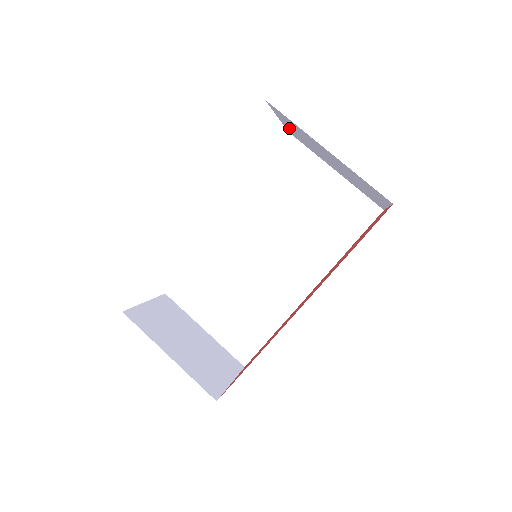
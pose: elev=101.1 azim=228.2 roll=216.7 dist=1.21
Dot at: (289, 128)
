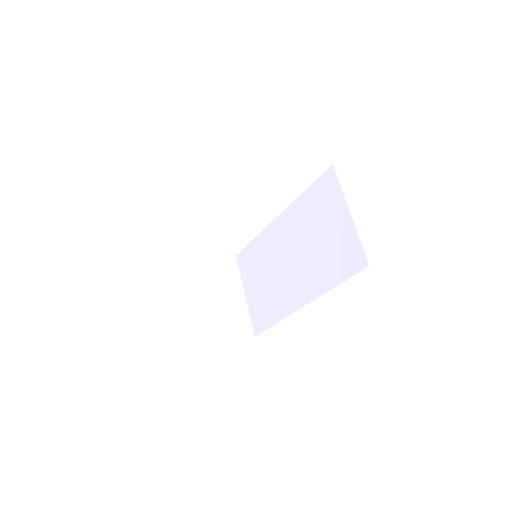
Dot at: occluded
